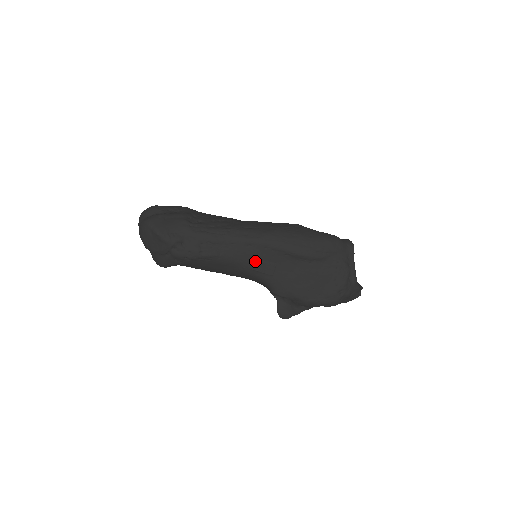
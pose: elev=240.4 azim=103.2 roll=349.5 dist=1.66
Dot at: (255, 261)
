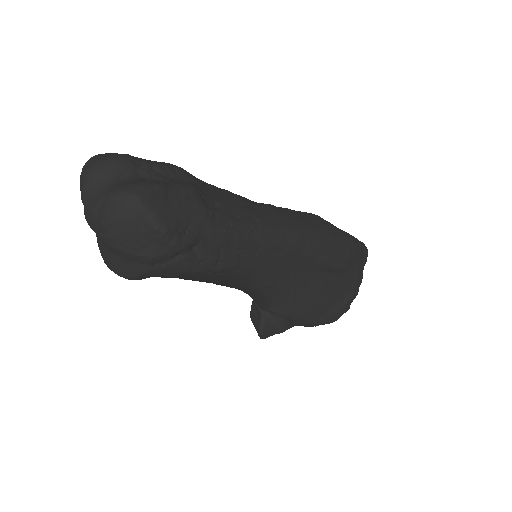
Dot at: (276, 273)
